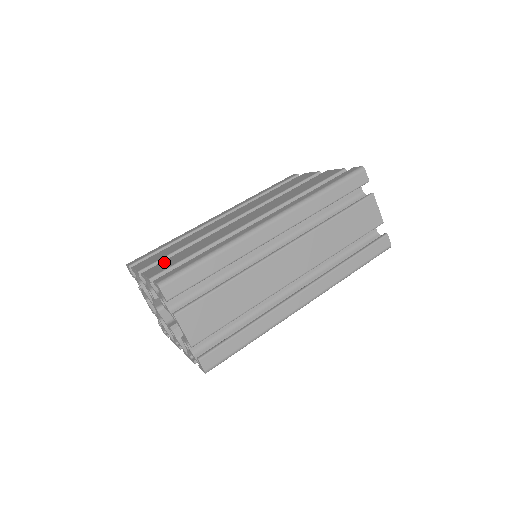
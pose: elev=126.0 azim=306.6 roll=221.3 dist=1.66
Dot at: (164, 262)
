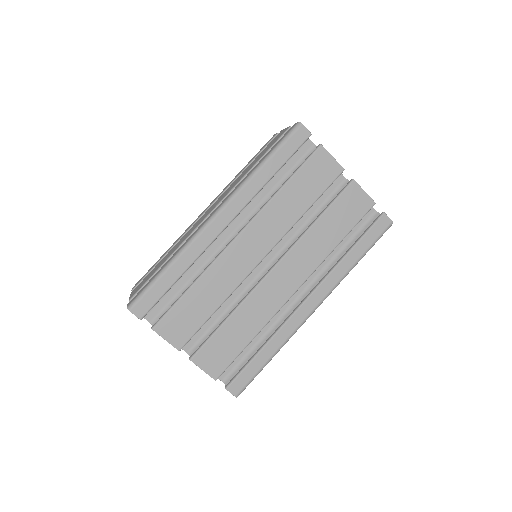
Dot at: (212, 347)
